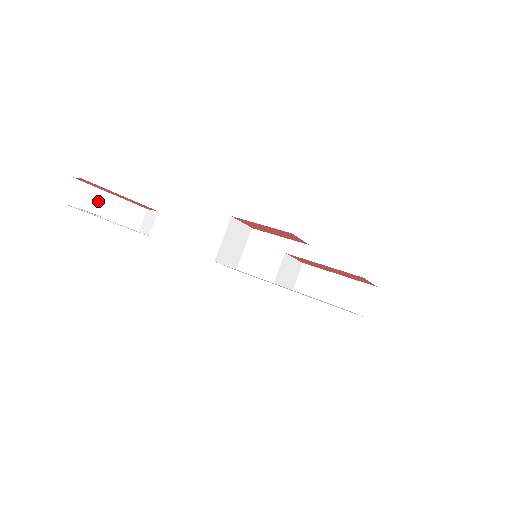
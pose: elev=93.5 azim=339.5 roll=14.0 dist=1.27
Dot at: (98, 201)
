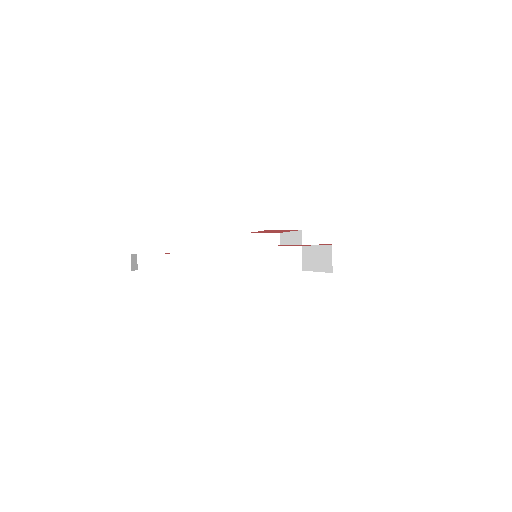
Dot at: (156, 261)
